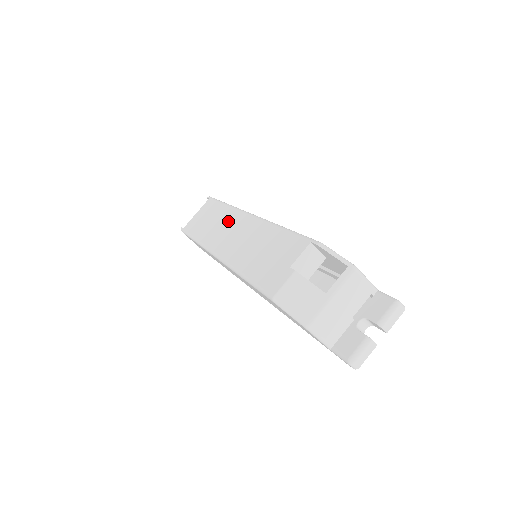
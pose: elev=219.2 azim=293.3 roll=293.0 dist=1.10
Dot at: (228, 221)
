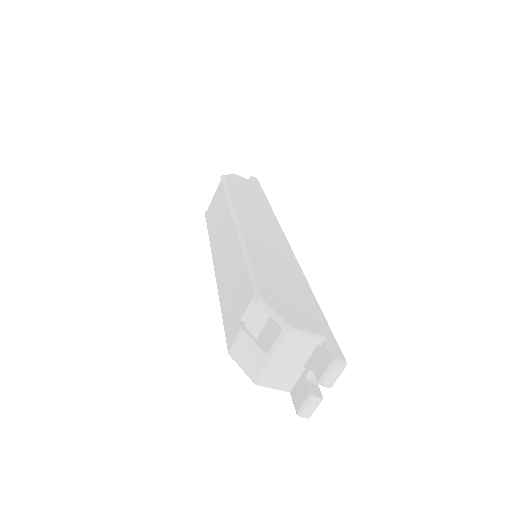
Dot at: (224, 224)
